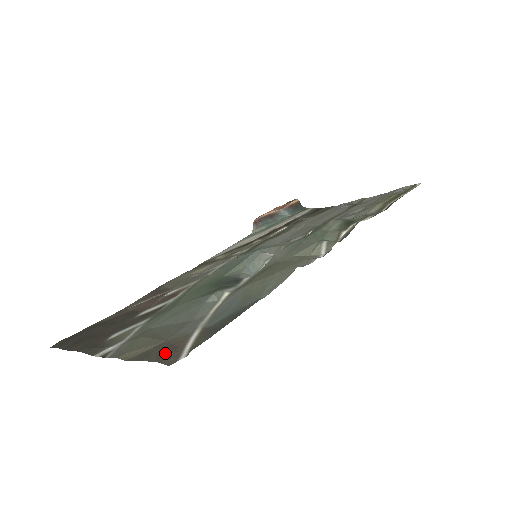
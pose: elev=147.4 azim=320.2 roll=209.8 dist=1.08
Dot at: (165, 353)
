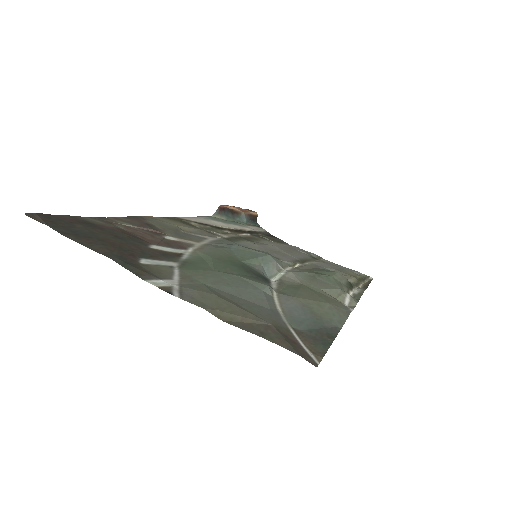
Dot at: (292, 344)
